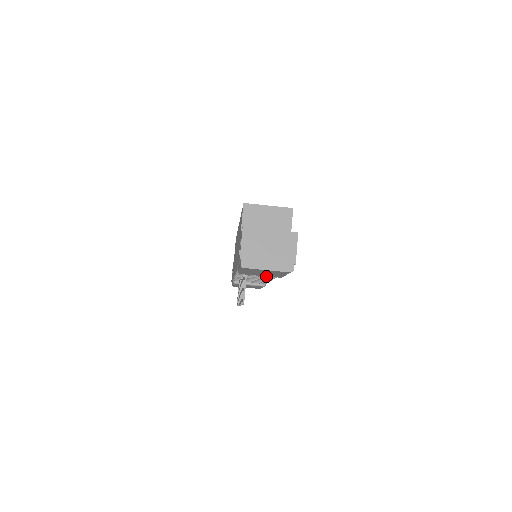
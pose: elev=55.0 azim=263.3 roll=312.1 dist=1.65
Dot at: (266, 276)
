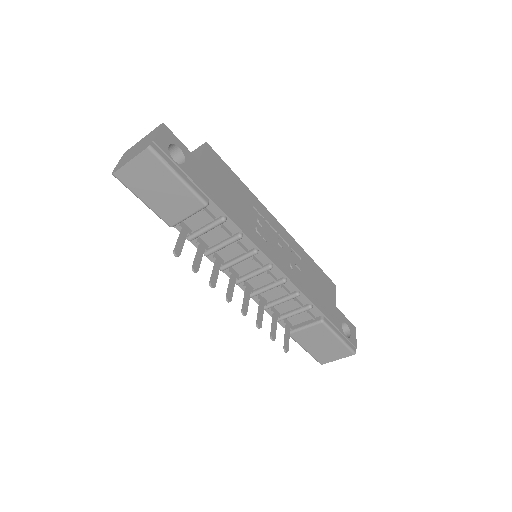
Dot at: (229, 241)
